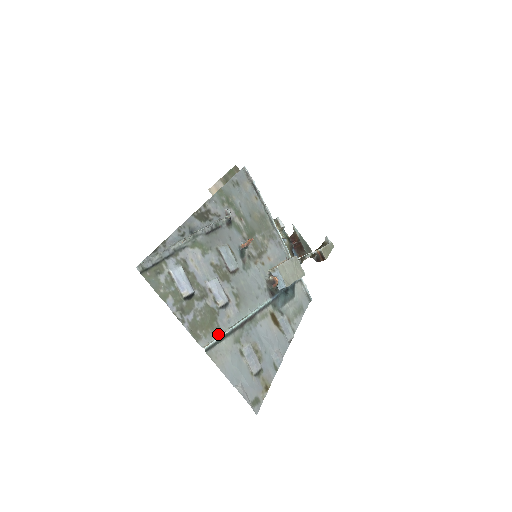
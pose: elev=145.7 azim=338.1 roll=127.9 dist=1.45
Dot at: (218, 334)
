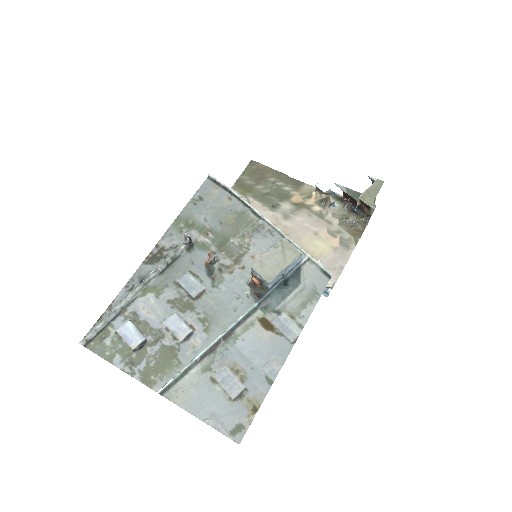
Dot at: (178, 371)
